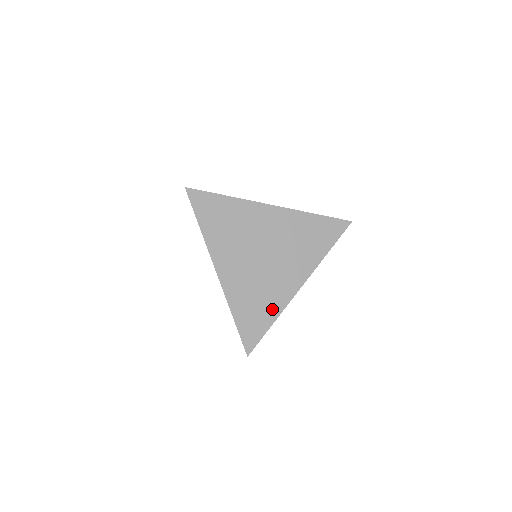
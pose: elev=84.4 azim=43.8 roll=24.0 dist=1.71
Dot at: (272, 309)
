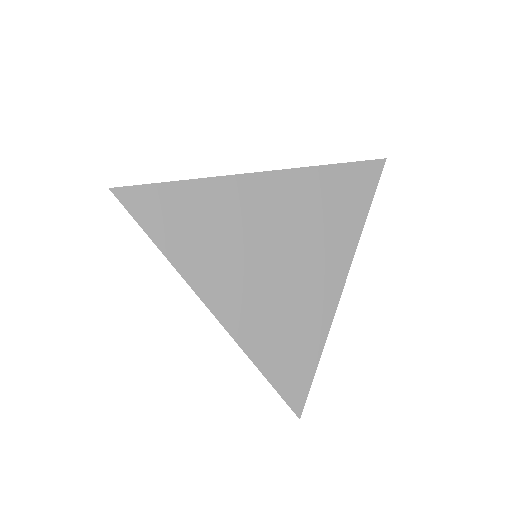
Dot at: (313, 334)
